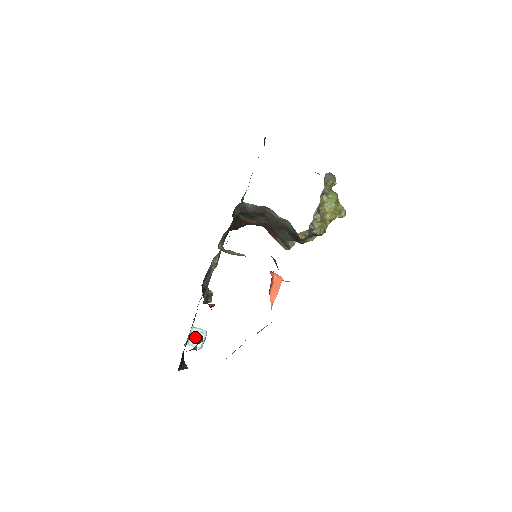
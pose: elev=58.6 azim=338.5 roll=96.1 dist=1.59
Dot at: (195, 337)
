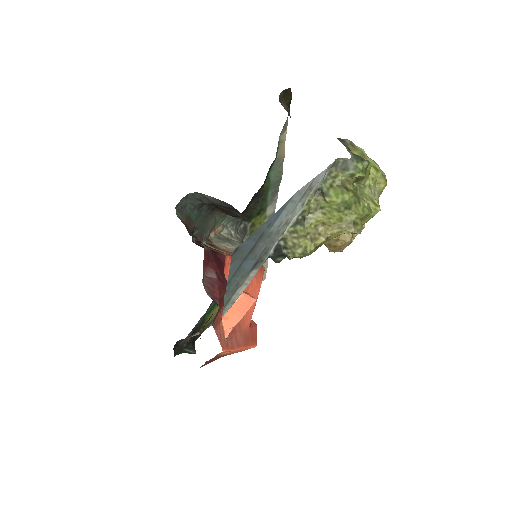
Dot at: occluded
